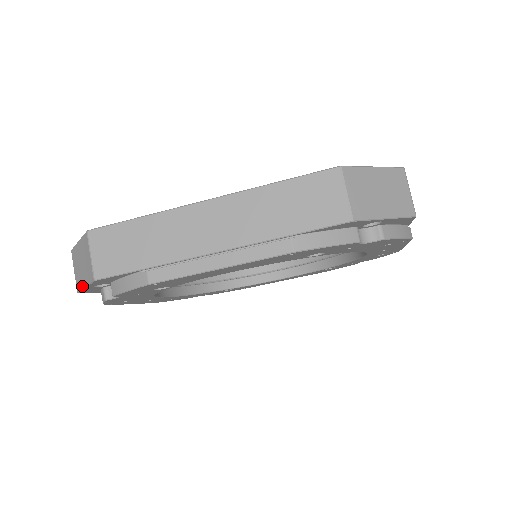
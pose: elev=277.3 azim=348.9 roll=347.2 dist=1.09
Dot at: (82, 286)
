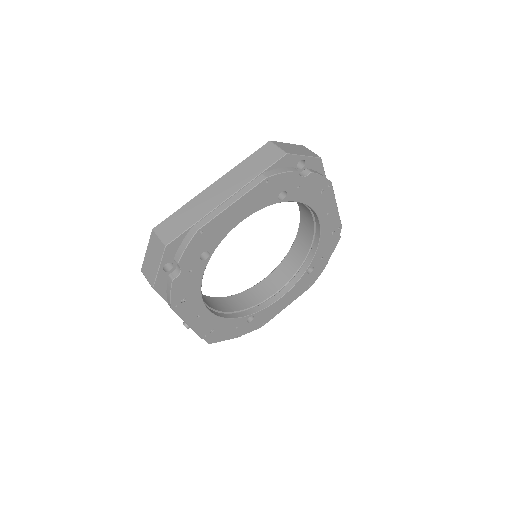
Dot at: (156, 272)
